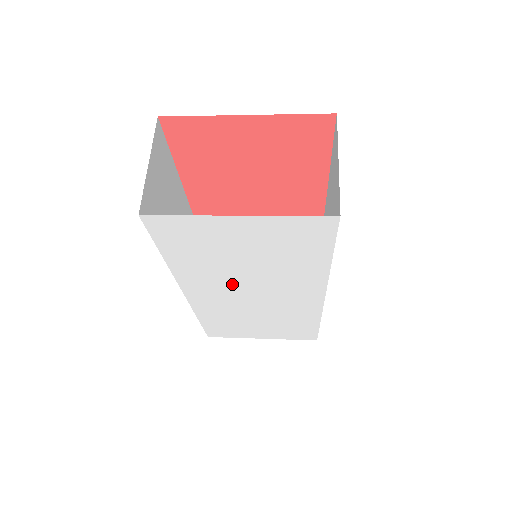
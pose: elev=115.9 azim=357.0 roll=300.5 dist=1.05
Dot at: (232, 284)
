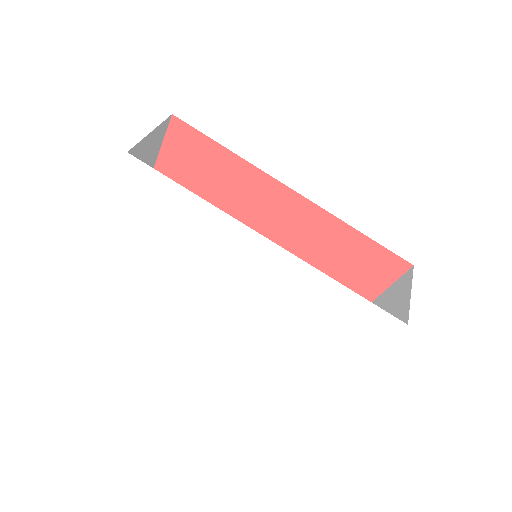
Dot at: (211, 277)
